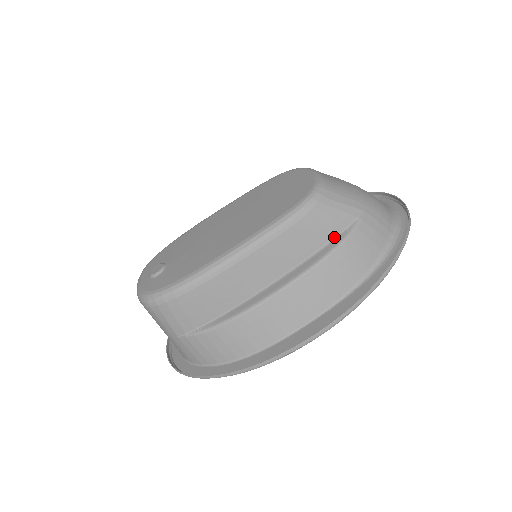
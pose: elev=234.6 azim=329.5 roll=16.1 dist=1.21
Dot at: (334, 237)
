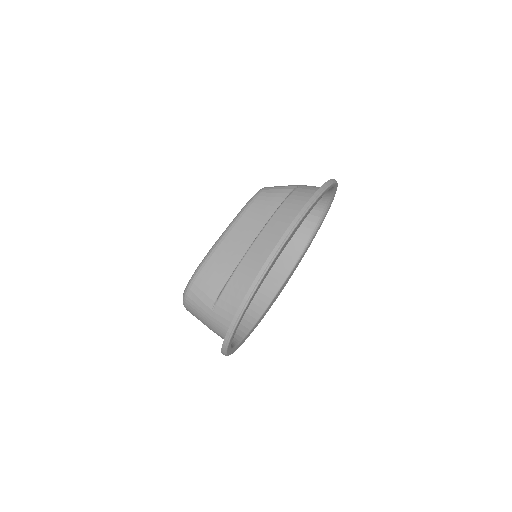
Dot at: (282, 201)
